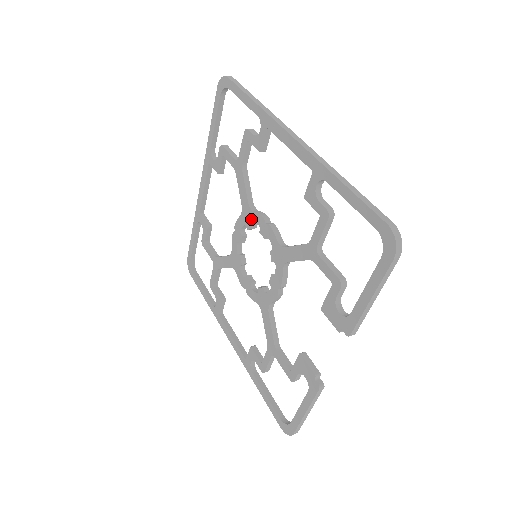
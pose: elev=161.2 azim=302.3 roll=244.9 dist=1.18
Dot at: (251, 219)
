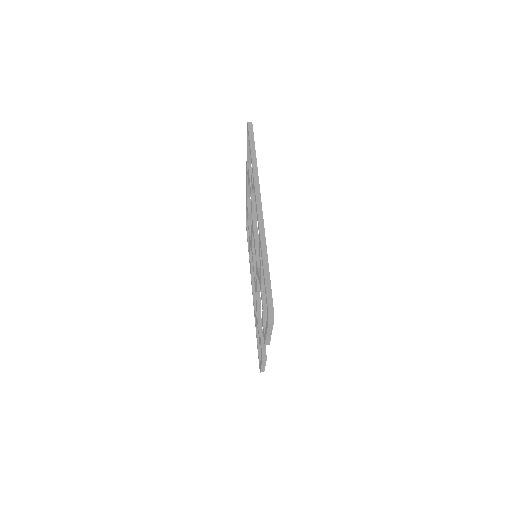
Dot at: occluded
